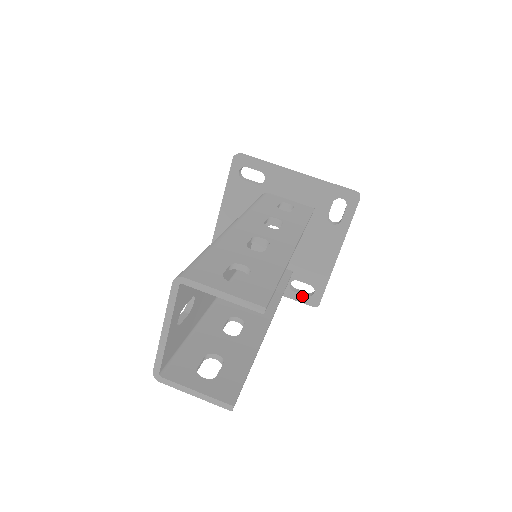
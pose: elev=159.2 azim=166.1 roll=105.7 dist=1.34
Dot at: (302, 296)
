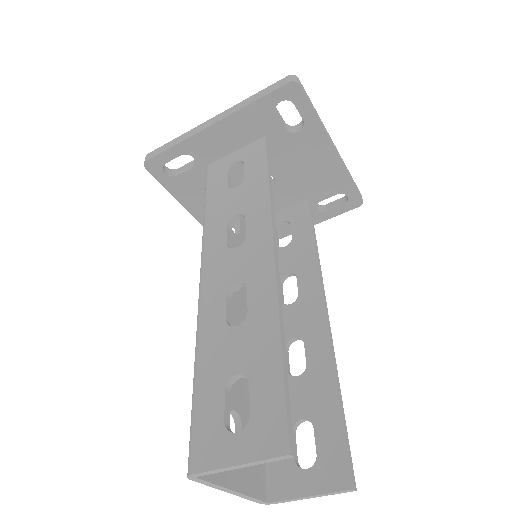
Dot at: (339, 208)
